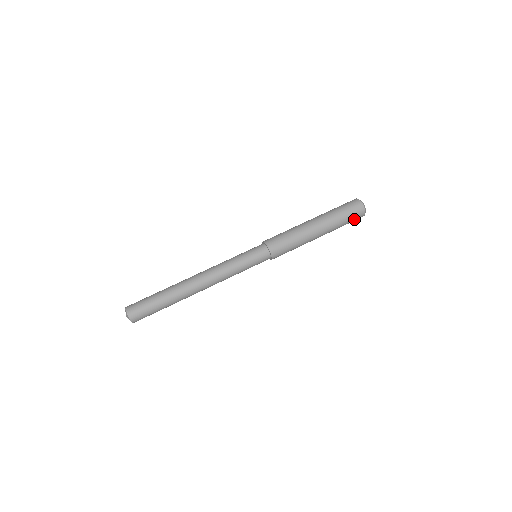
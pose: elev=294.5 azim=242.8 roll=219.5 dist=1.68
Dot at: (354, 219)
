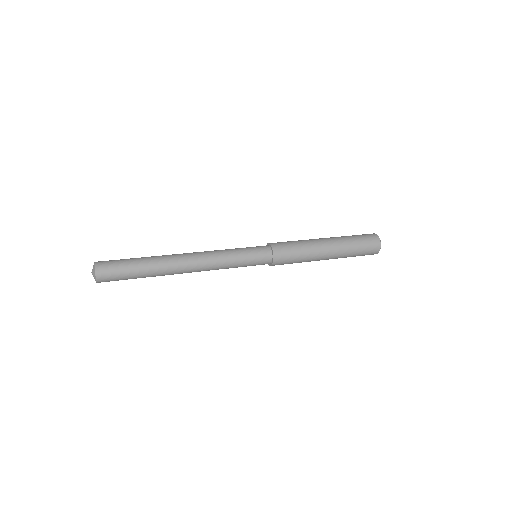
Dot at: (368, 247)
